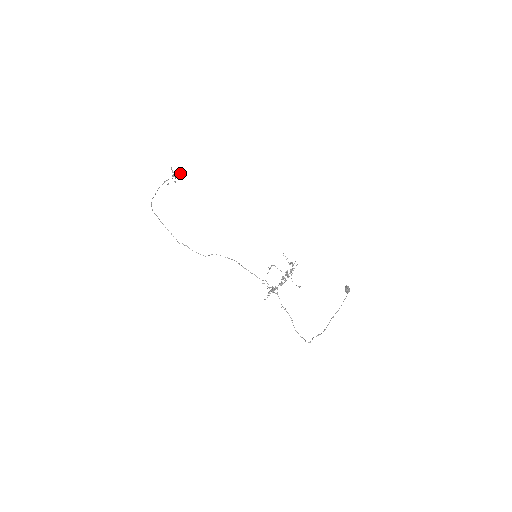
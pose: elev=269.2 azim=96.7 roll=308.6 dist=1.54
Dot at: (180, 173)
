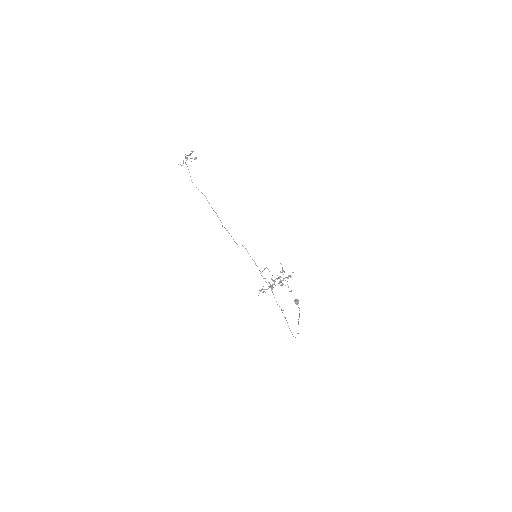
Dot at: (195, 159)
